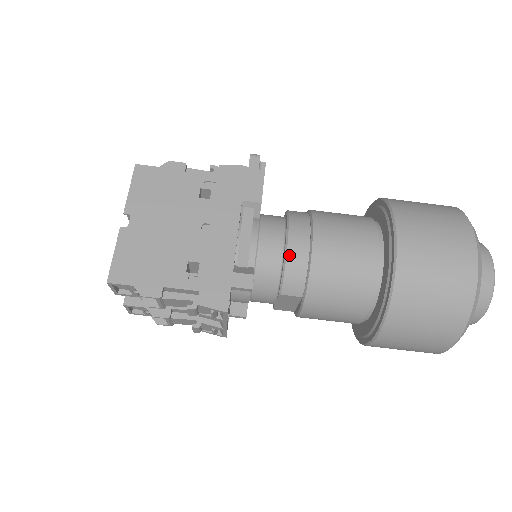
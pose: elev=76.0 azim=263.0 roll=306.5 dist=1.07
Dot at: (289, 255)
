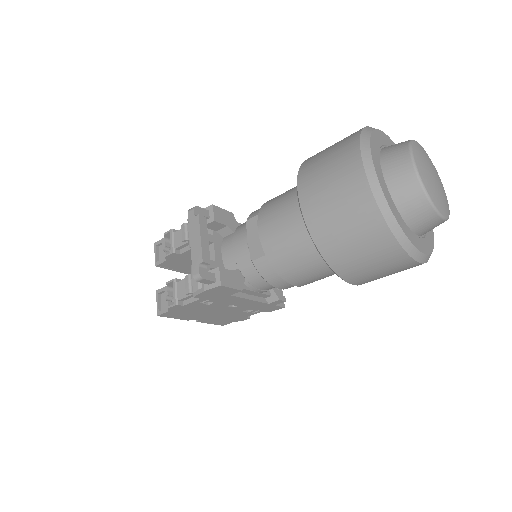
Dot at: occluded
